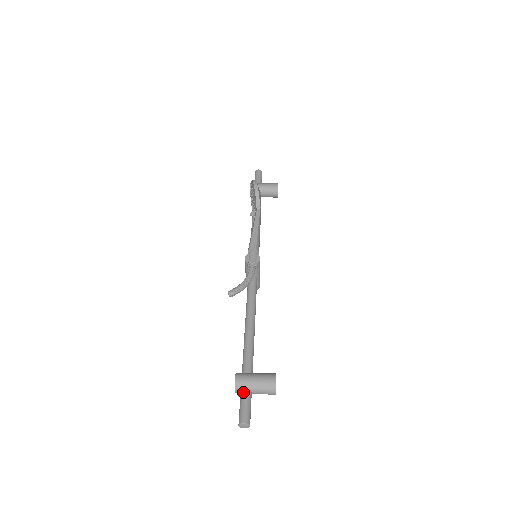
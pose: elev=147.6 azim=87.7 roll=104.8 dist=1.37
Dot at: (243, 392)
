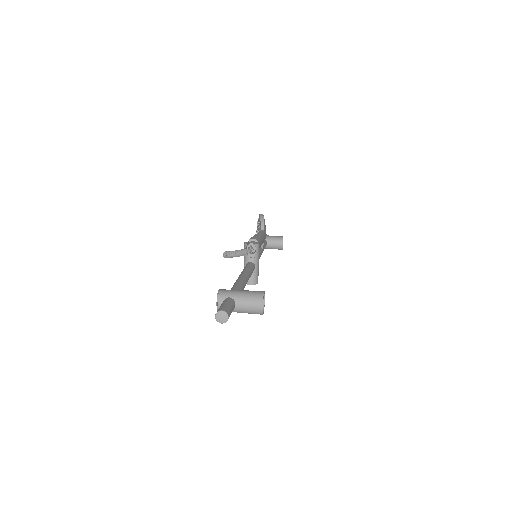
Dot at: (225, 299)
